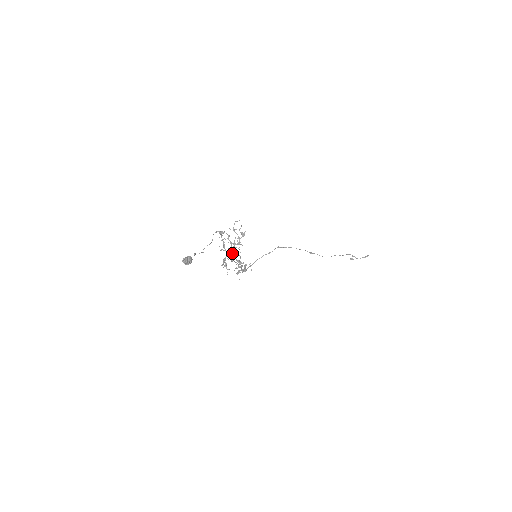
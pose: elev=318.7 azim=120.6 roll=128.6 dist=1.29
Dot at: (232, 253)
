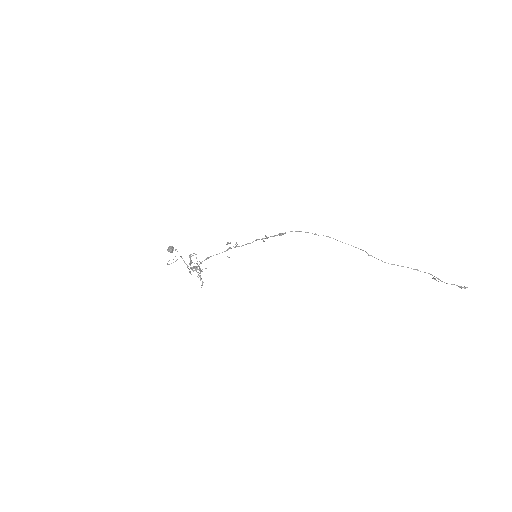
Dot at: (222, 252)
